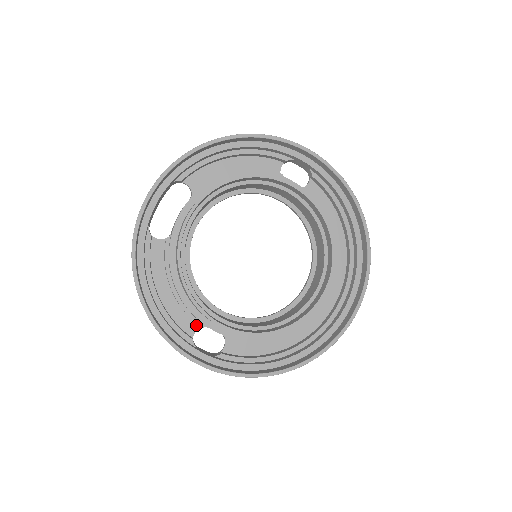
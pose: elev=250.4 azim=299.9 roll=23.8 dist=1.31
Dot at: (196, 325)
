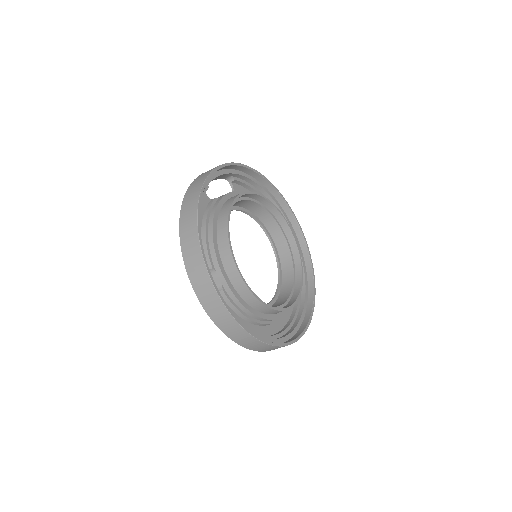
Dot at: occluded
